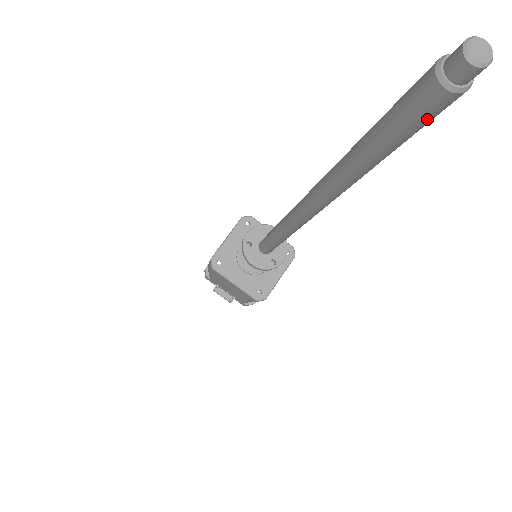
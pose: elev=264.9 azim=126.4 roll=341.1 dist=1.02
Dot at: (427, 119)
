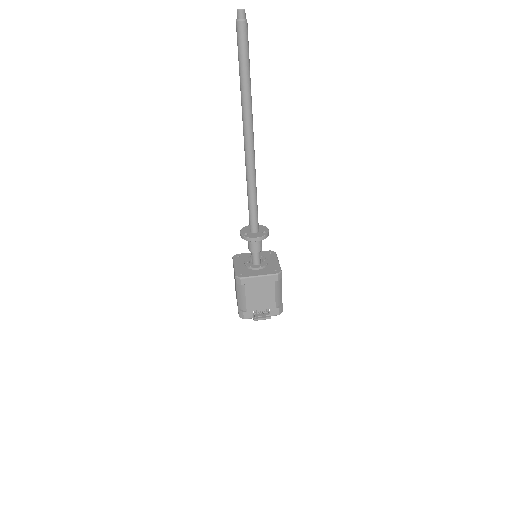
Dot at: (247, 37)
